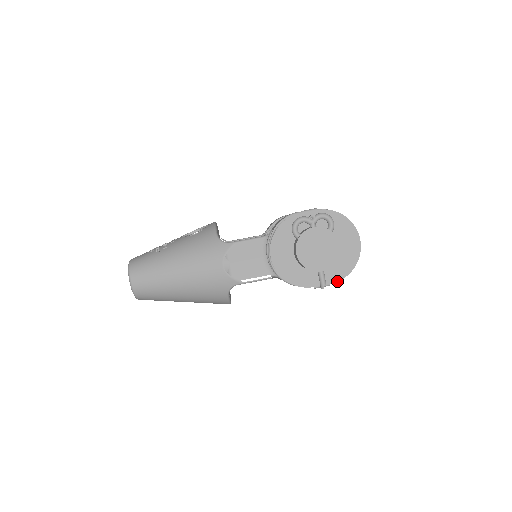
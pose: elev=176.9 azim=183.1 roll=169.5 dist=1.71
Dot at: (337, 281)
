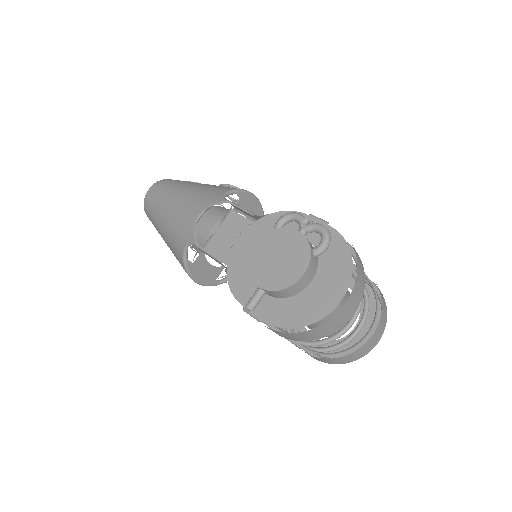
Dot at: (271, 324)
